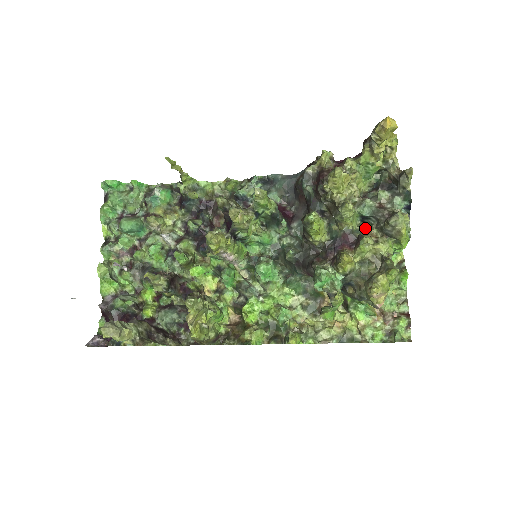
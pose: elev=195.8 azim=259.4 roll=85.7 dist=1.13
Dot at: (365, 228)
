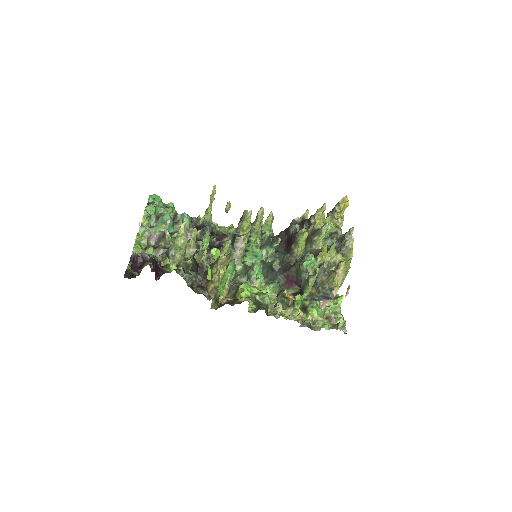
Dot at: occluded
